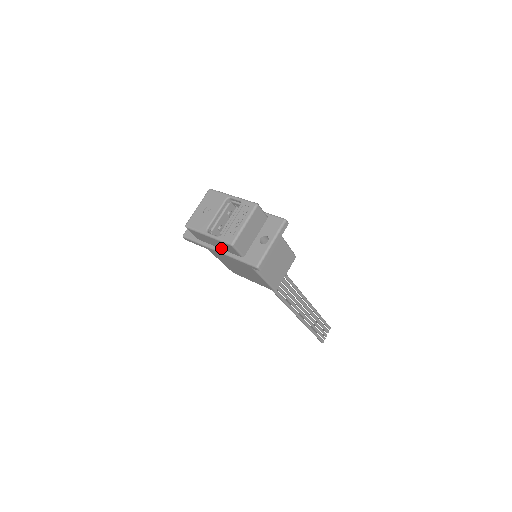
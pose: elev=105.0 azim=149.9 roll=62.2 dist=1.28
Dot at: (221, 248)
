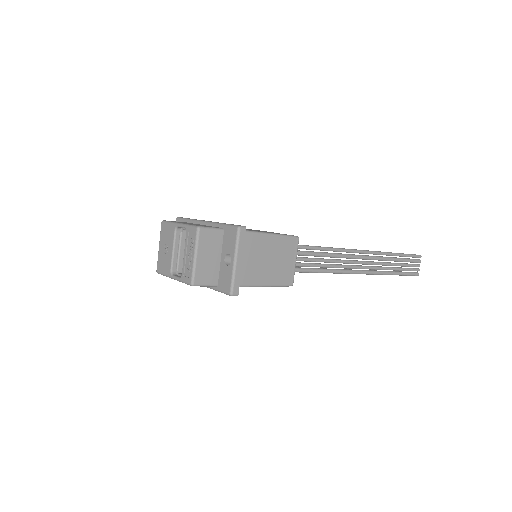
Dot at: occluded
